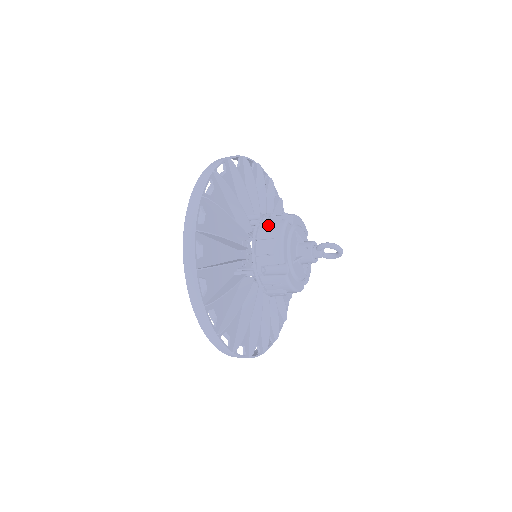
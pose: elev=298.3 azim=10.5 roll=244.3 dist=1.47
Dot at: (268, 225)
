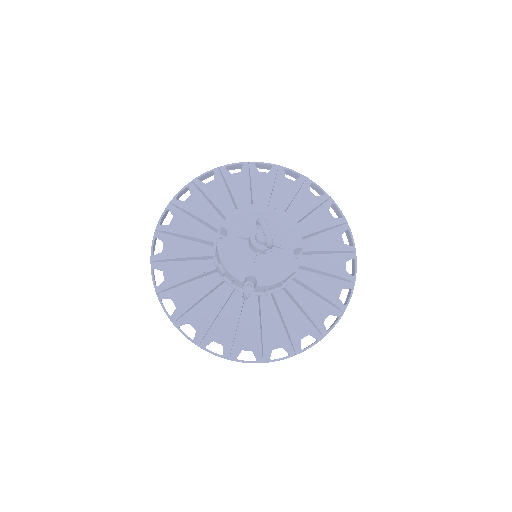
Dot at: occluded
